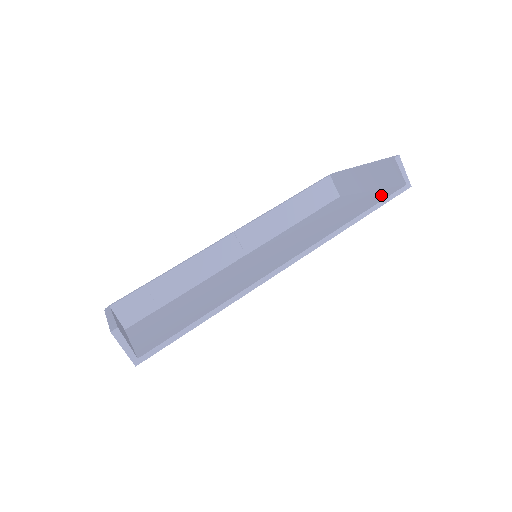
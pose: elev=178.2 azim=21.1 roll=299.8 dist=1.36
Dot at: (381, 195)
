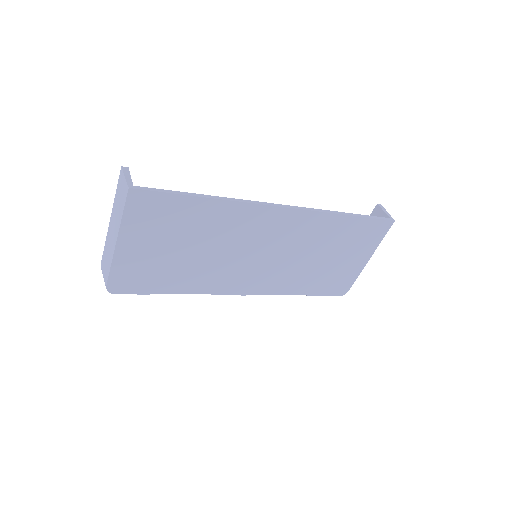
Dot at: occluded
